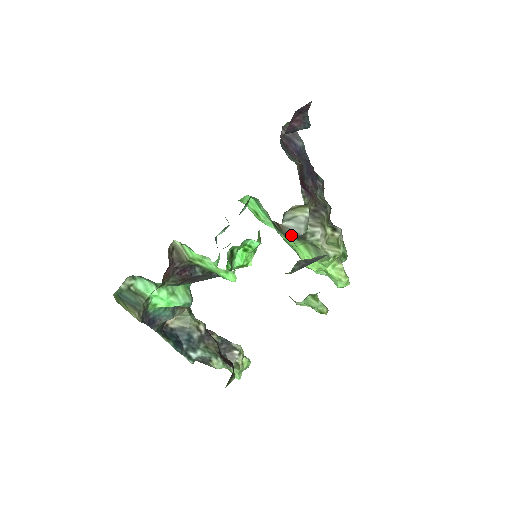
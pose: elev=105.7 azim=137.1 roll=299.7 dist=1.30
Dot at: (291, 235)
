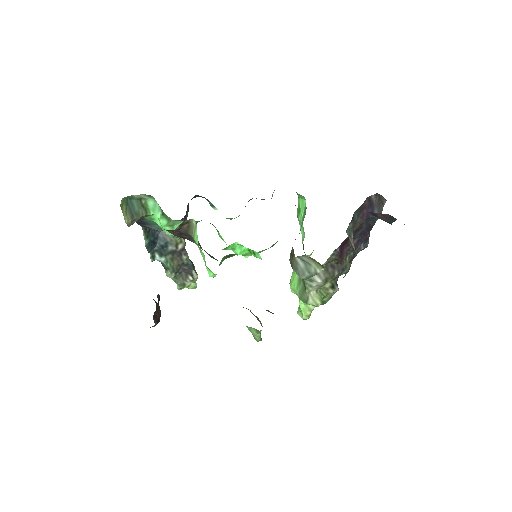
Dot at: (294, 269)
